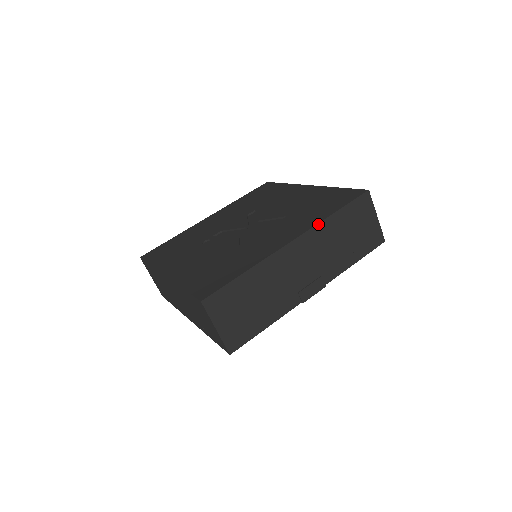
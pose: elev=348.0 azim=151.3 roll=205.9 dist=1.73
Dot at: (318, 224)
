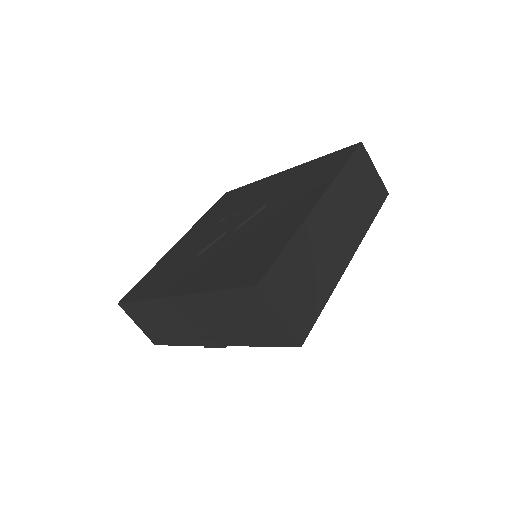
Dot at: (197, 293)
